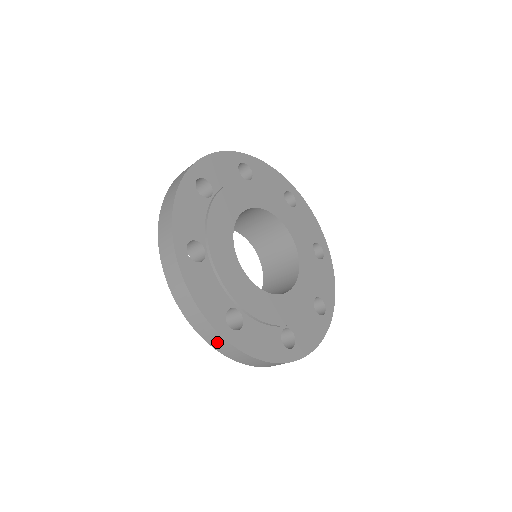
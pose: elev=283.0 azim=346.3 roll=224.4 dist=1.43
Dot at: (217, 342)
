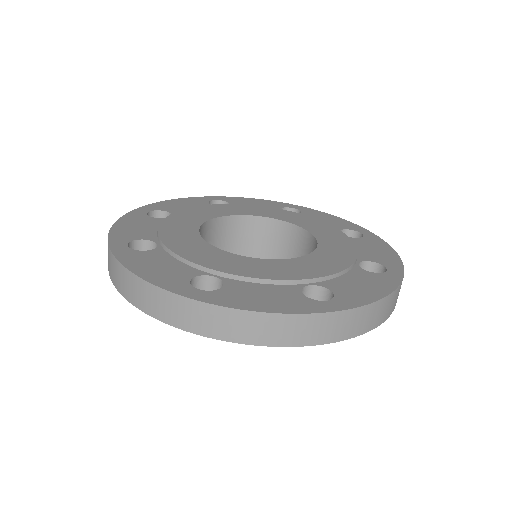
Dot at: (334, 328)
